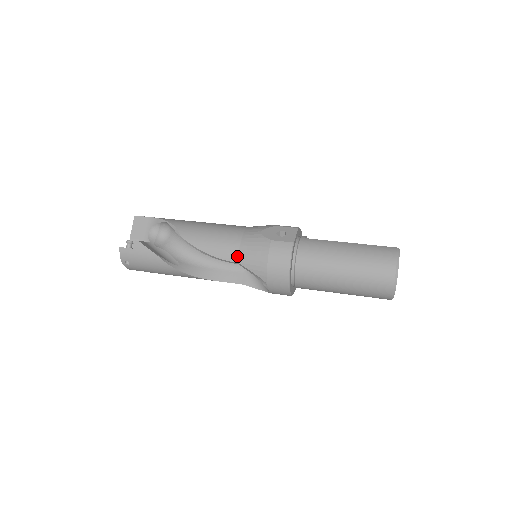
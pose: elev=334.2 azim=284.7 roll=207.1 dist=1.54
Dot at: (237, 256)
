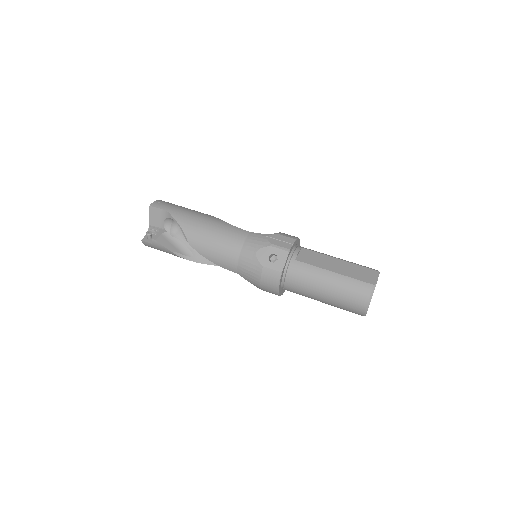
Dot at: (236, 270)
